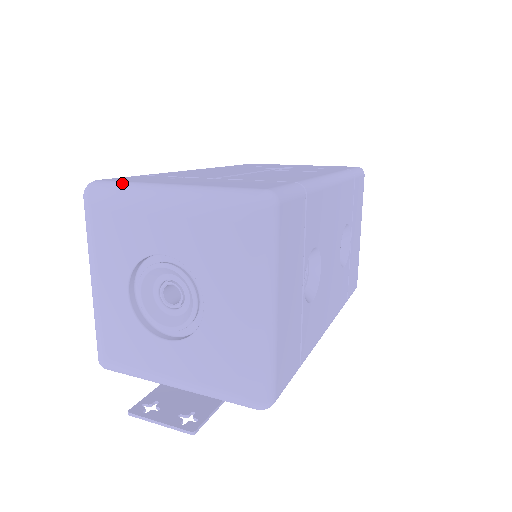
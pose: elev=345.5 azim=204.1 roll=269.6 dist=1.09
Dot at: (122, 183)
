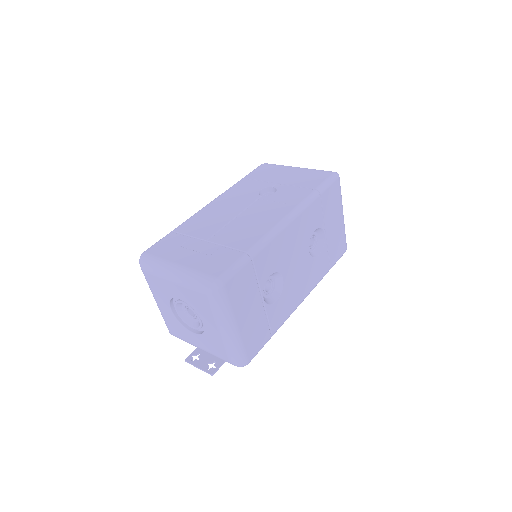
Dot at: (155, 259)
